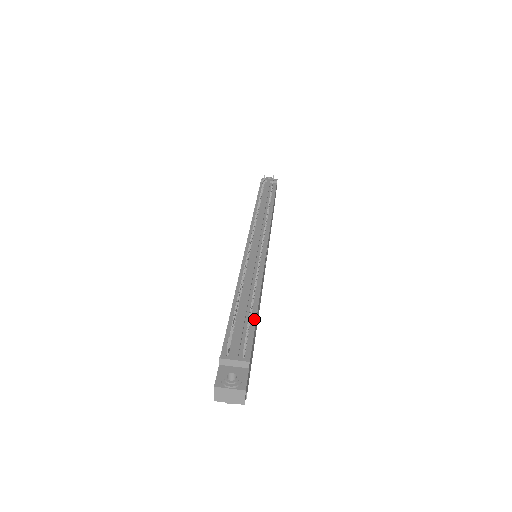
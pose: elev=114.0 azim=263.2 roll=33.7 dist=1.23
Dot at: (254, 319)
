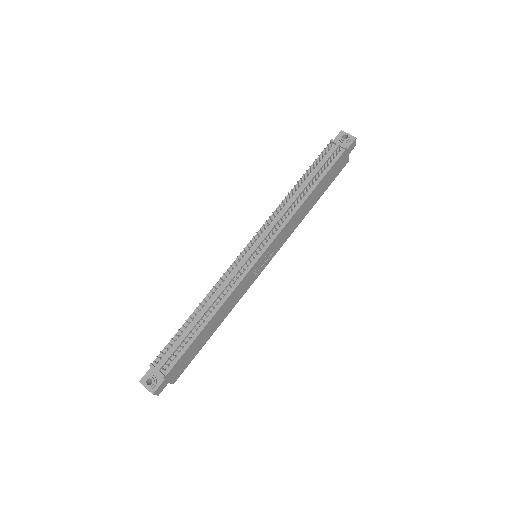
Dot at: (193, 339)
